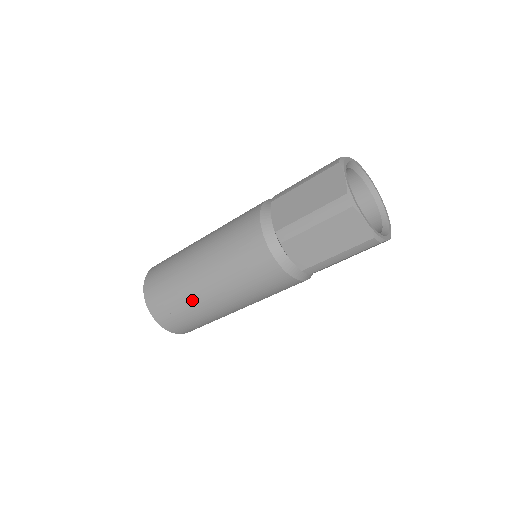
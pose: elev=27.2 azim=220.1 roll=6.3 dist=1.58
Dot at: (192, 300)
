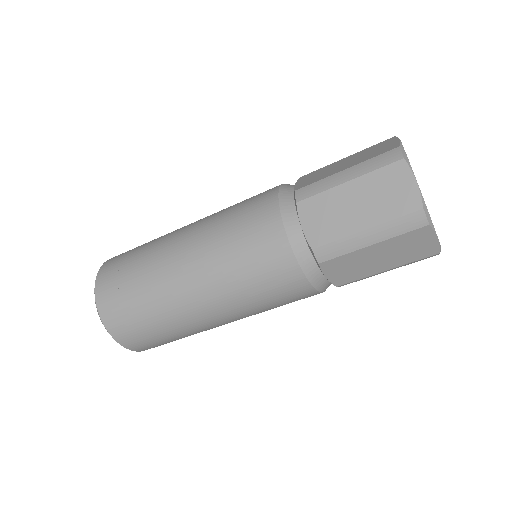
Dot at: (155, 274)
